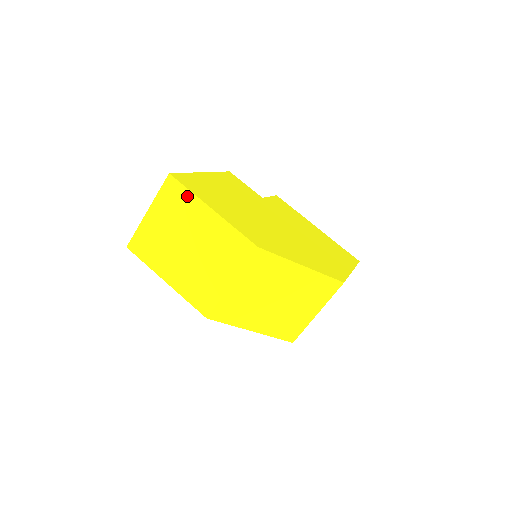
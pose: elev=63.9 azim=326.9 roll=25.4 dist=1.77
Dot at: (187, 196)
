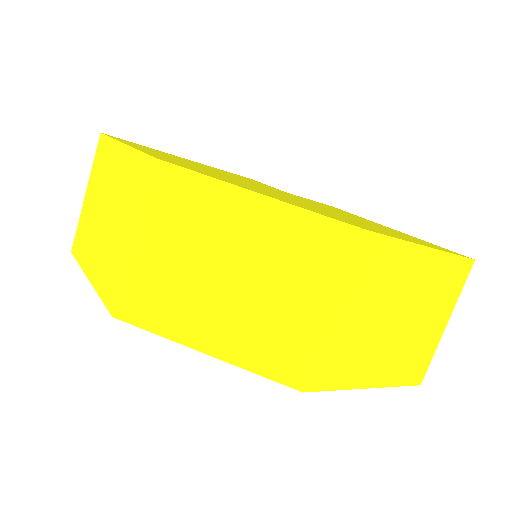
Dot at: (109, 146)
